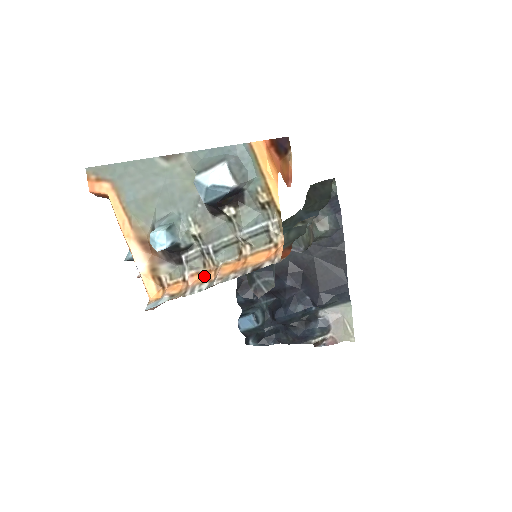
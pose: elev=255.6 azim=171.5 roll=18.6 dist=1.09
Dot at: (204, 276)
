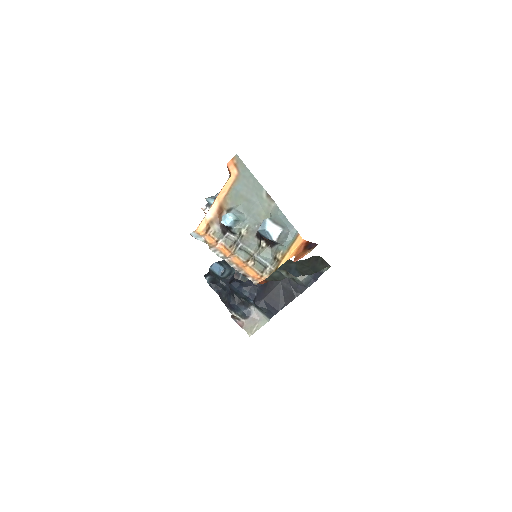
Dot at: (225, 251)
